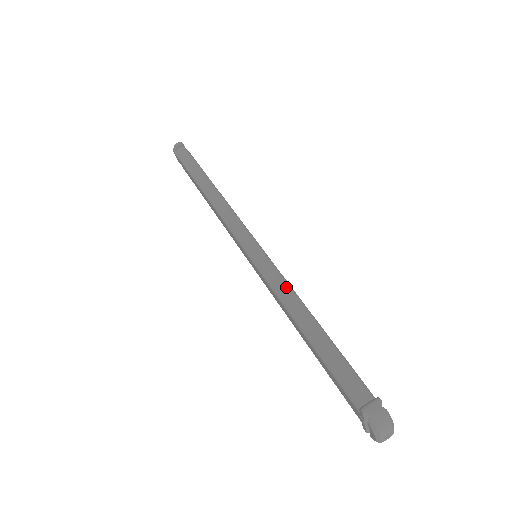
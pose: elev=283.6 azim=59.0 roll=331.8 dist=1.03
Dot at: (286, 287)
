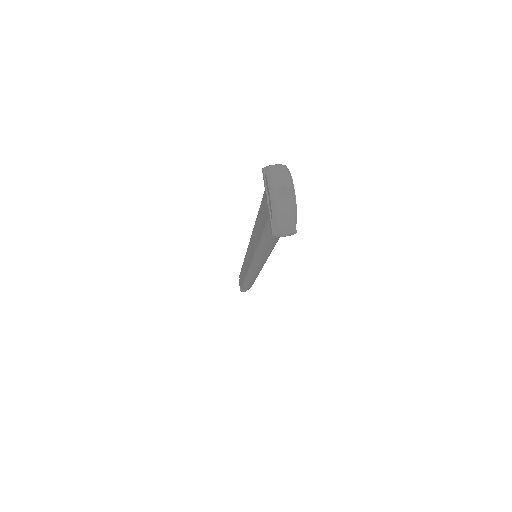
Dot at: occluded
